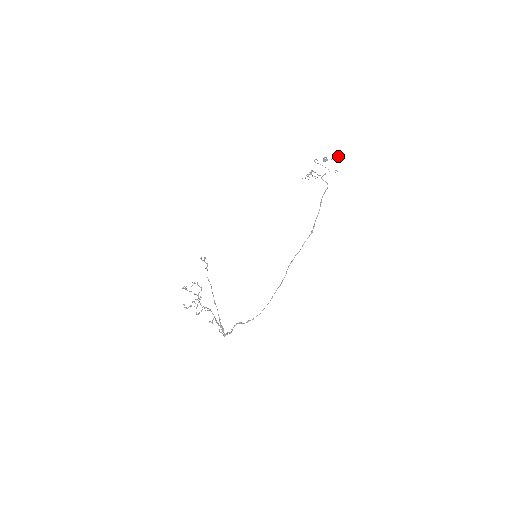
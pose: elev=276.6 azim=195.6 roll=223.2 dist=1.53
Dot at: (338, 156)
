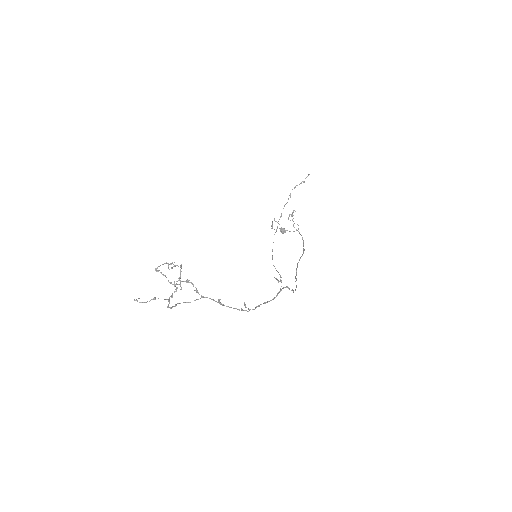
Dot at: (283, 228)
